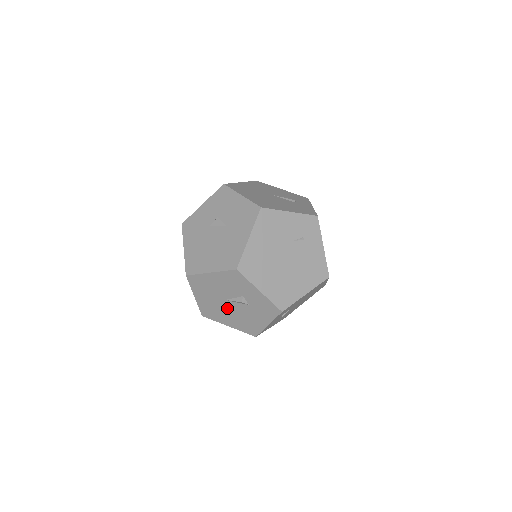
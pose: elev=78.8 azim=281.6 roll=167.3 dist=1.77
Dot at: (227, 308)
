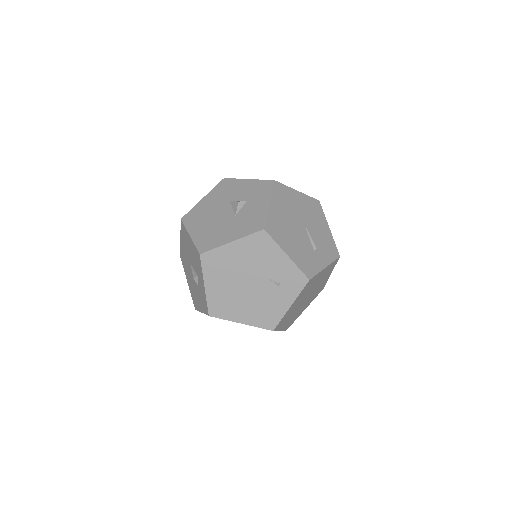
Dot at: (190, 270)
